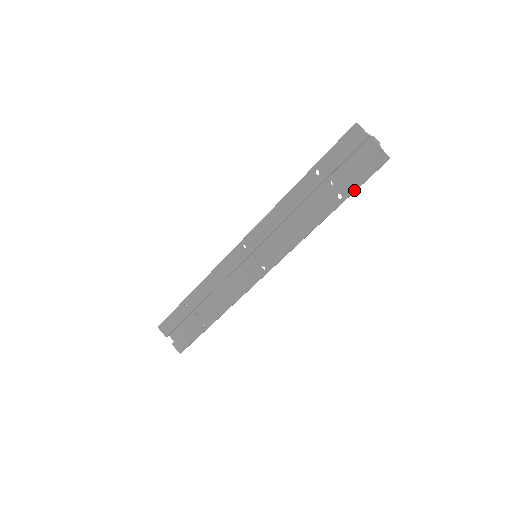
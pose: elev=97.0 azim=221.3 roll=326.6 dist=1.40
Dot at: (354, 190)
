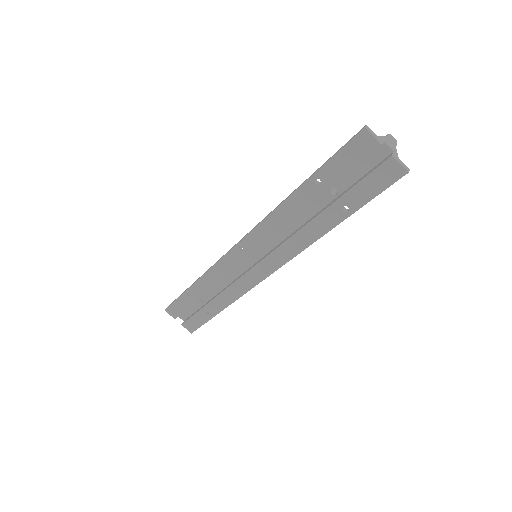
Dot at: (364, 204)
